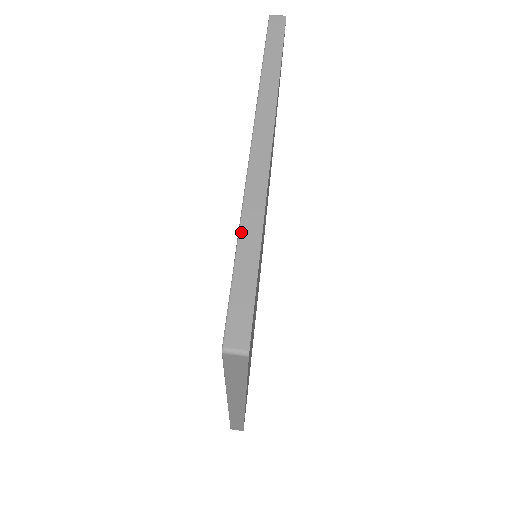
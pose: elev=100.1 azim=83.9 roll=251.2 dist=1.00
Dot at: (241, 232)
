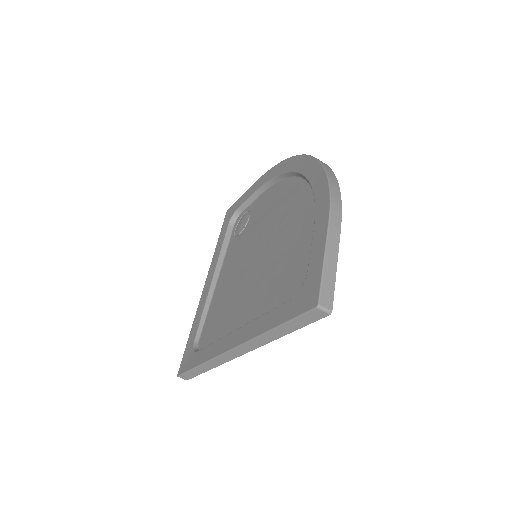
Dot at: (202, 365)
